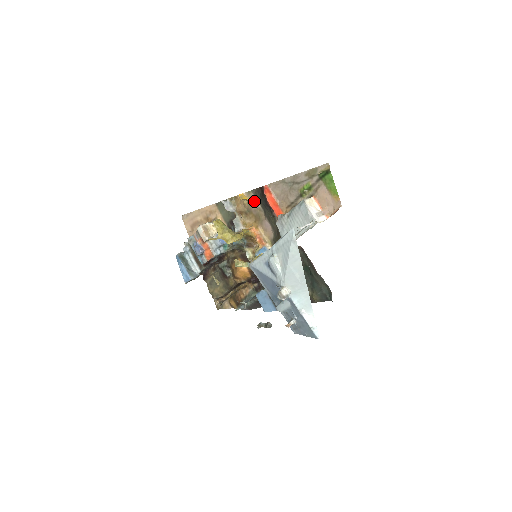
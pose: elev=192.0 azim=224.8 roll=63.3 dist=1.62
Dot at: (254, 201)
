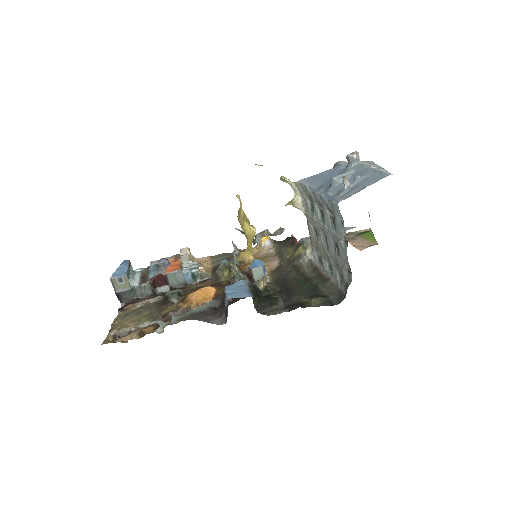
Dot at: (270, 247)
